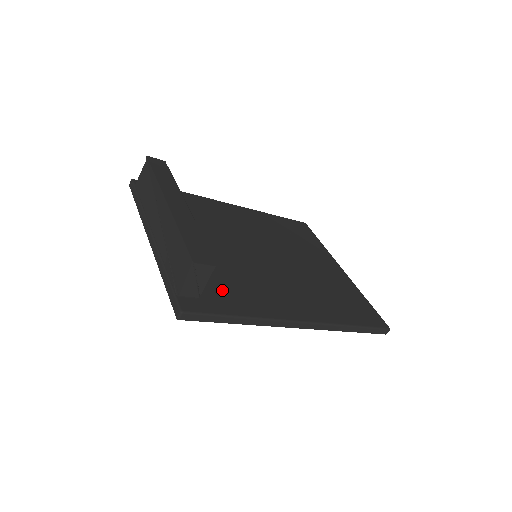
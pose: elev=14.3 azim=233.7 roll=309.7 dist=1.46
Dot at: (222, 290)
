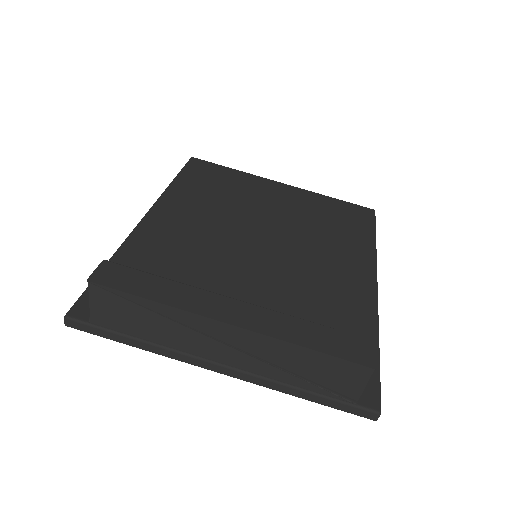
Dot at: occluded
